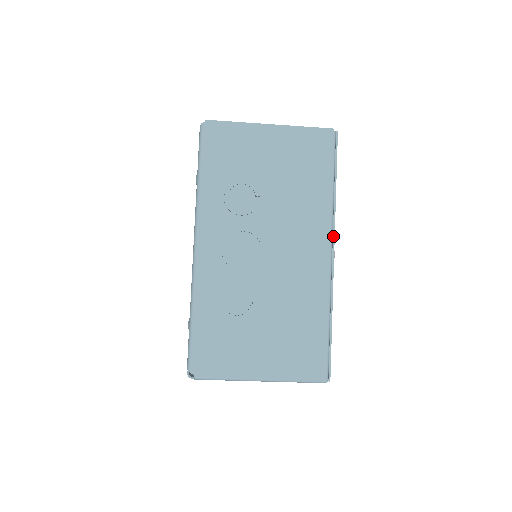
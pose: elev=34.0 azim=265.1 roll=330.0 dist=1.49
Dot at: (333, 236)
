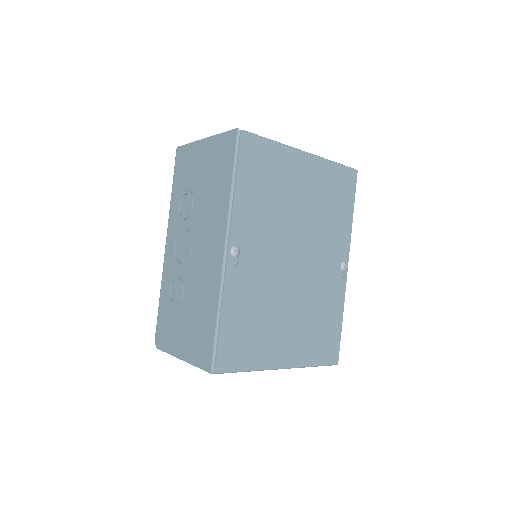
Dot at: (229, 233)
